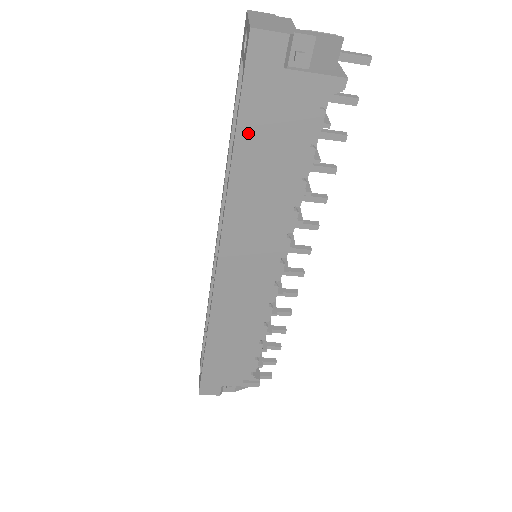
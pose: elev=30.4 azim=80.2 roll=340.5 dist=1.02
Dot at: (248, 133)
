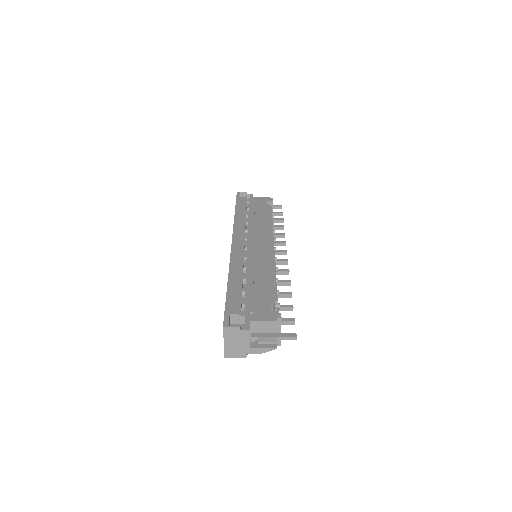
Dot at: occluded
